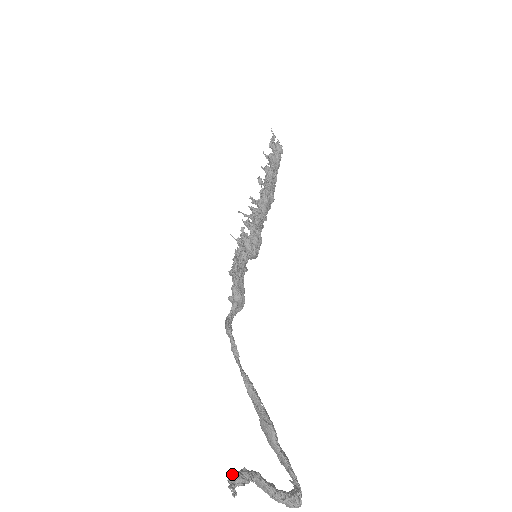
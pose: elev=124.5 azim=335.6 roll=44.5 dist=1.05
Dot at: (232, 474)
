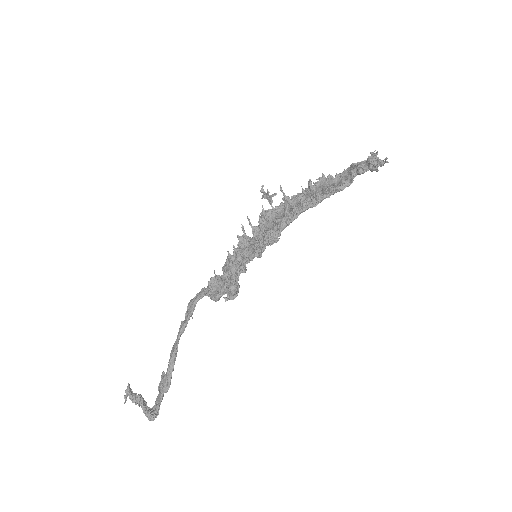
Dot at: (131, 394)
